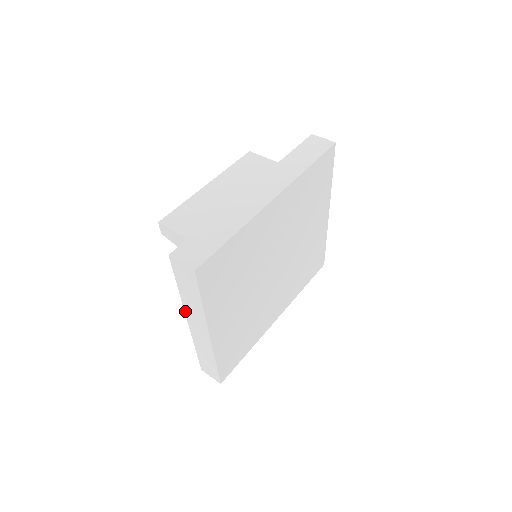
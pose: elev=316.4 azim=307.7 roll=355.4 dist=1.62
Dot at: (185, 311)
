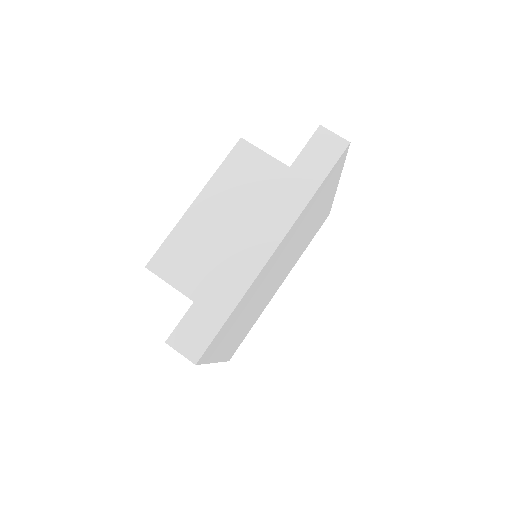
Dot at: occluded
